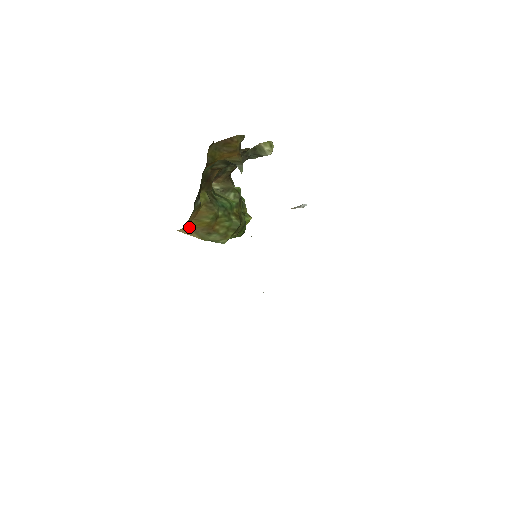
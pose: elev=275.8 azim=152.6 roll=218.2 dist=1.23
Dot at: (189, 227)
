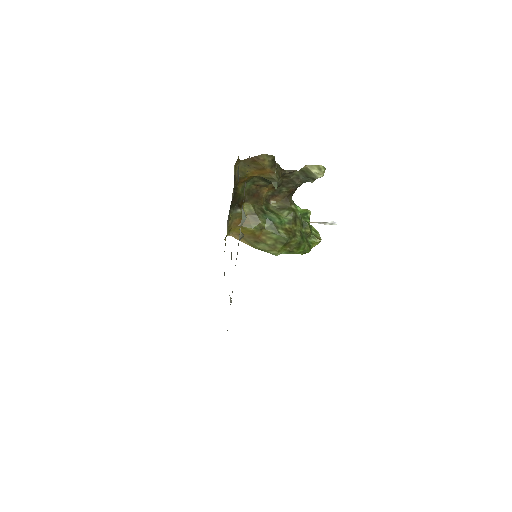
Dot at: (237, 233)
